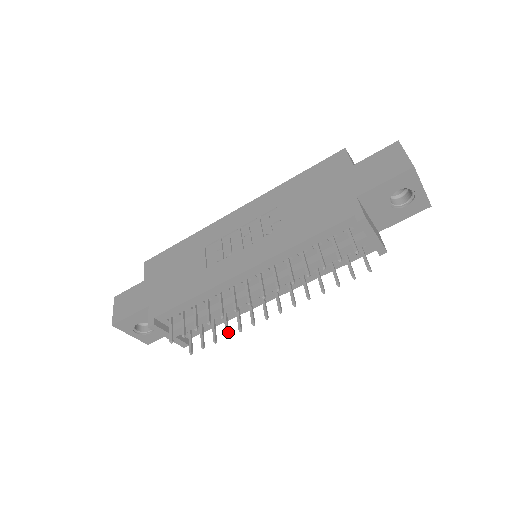
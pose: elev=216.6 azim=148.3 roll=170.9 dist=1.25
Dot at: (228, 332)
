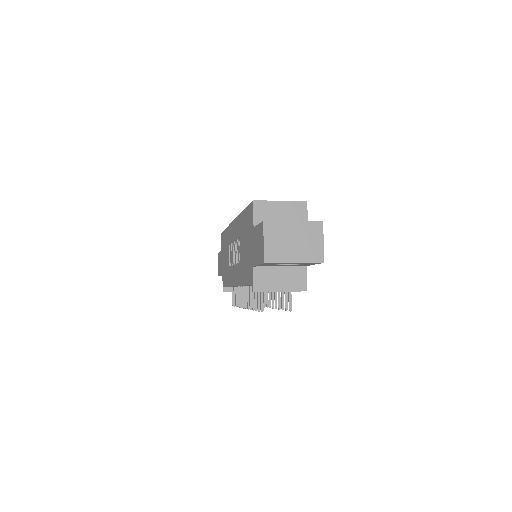
Dot at: occluded
